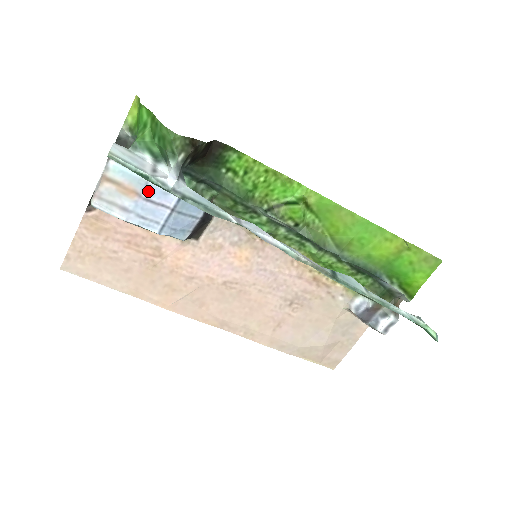
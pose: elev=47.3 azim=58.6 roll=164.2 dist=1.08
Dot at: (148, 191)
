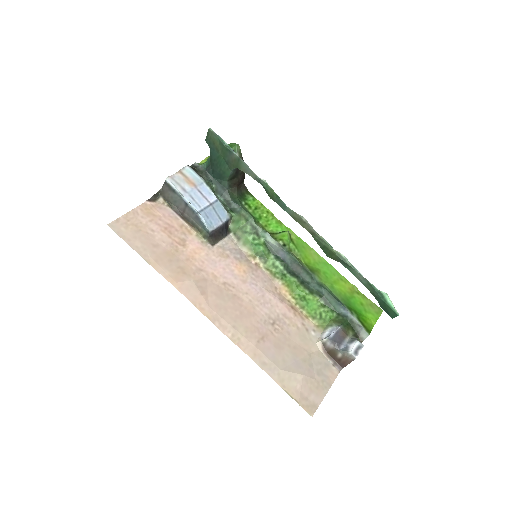
Dot at: (201, 187)
